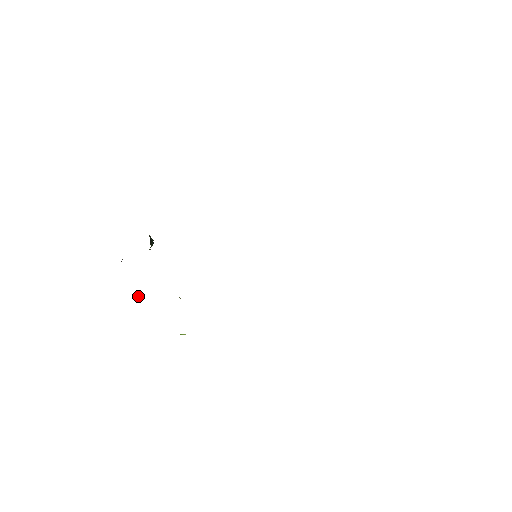
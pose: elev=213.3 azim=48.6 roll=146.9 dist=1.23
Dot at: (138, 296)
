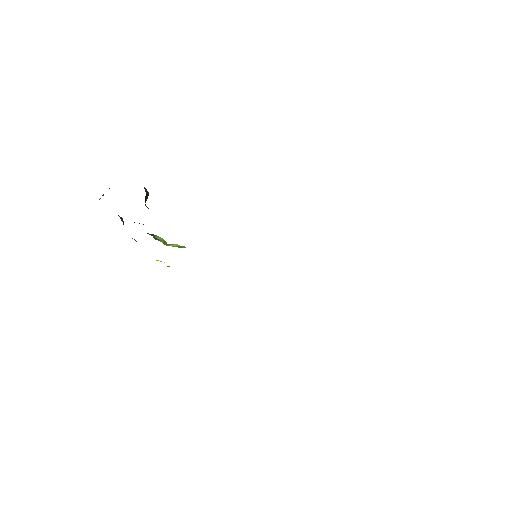
Dot at: (122, 221)
